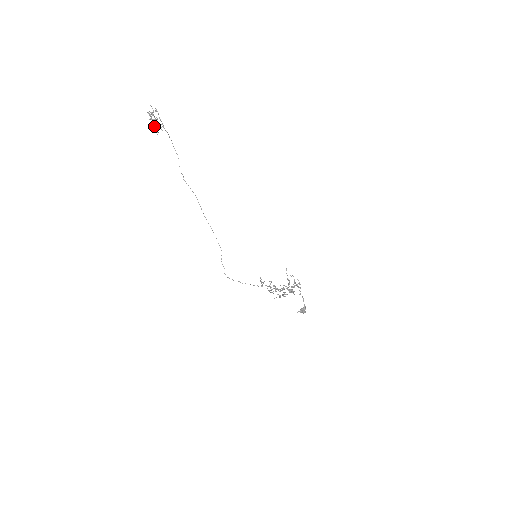
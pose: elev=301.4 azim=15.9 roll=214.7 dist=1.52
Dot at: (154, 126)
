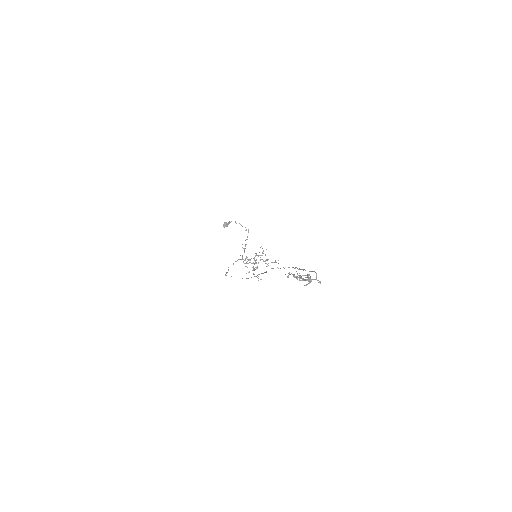
Dot at: (297, 279)
